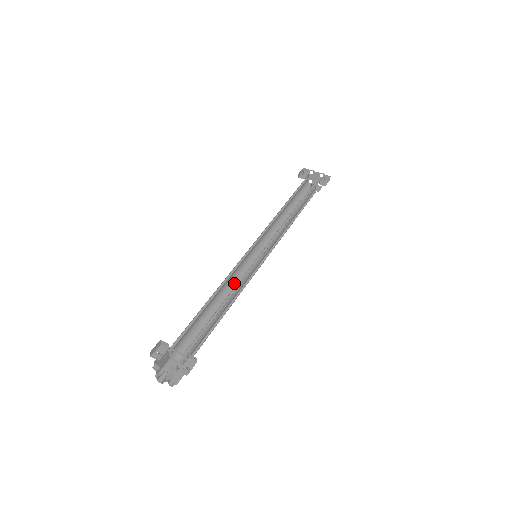
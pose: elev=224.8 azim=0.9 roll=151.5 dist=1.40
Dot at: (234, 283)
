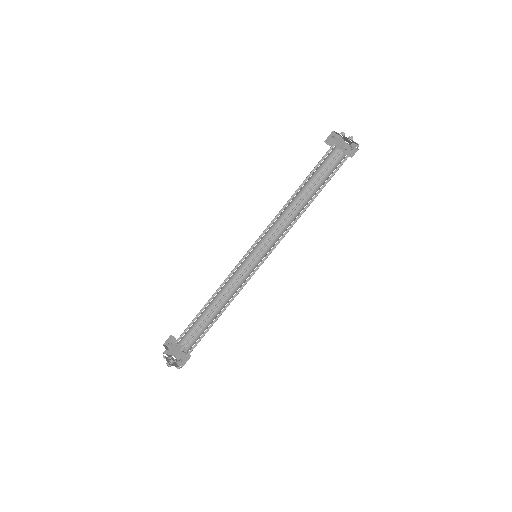
Dot at: (237, 282)
